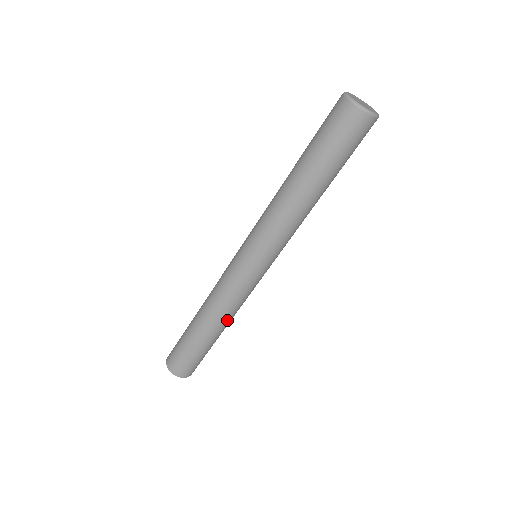
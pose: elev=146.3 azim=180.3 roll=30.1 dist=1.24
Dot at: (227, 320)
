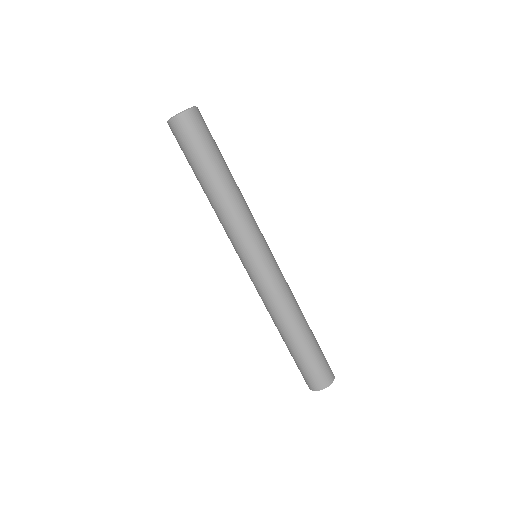
Dot at: (297, 311)
